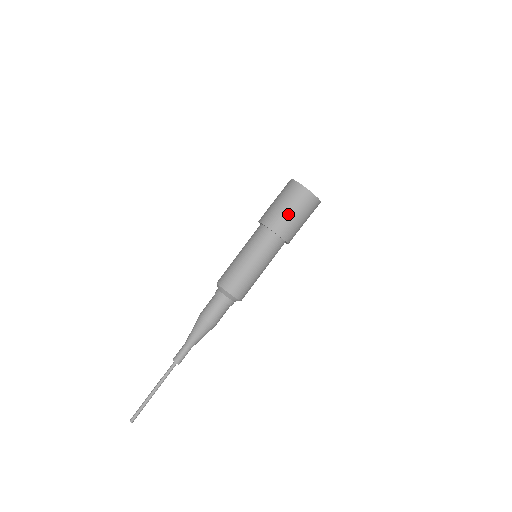
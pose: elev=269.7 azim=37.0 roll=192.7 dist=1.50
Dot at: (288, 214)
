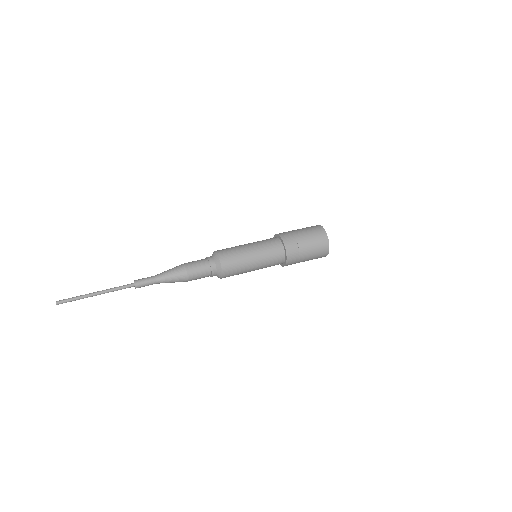
Dot at: (304, 244)
